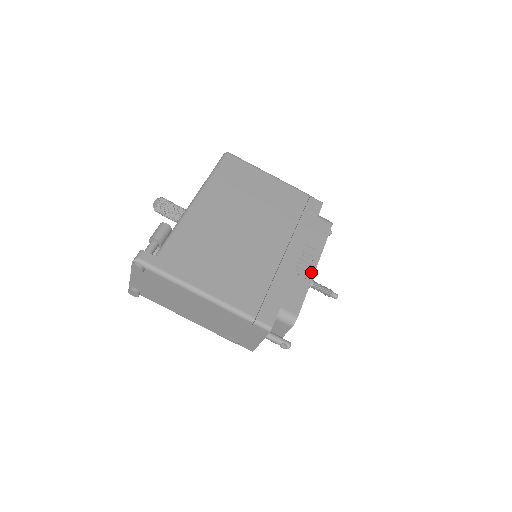
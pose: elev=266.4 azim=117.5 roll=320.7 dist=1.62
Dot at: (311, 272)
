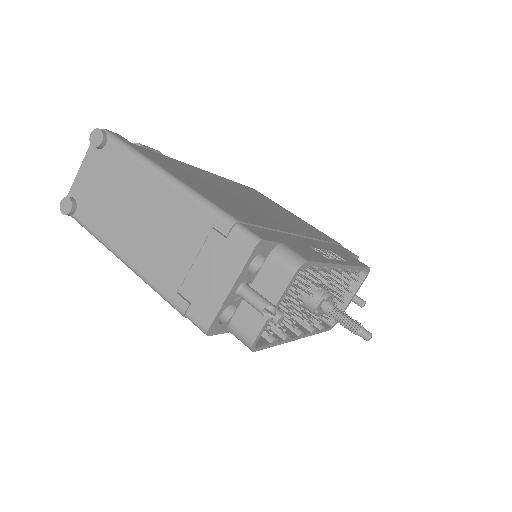
Dot at: (336, 261)
